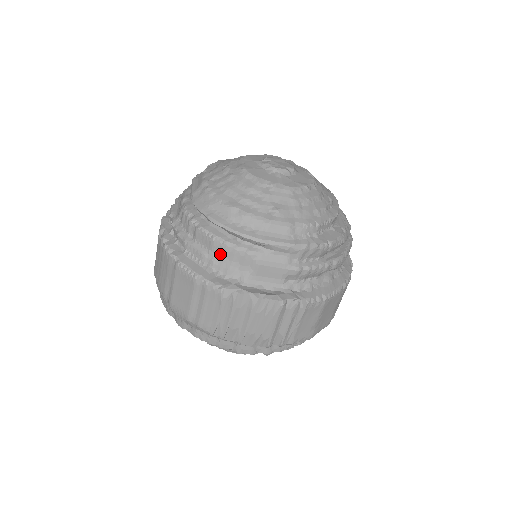
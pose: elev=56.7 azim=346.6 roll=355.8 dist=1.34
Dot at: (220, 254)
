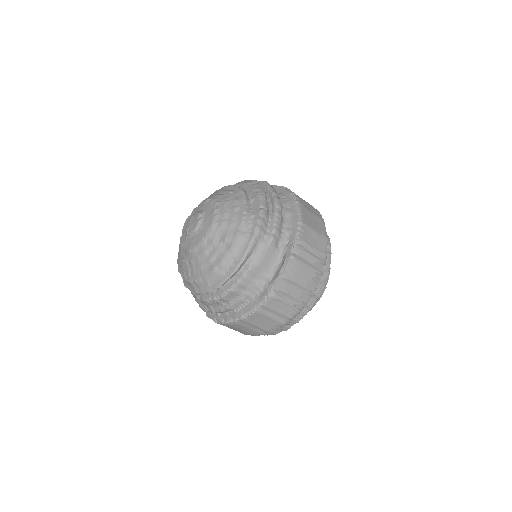
Dot at: (244, 289)
